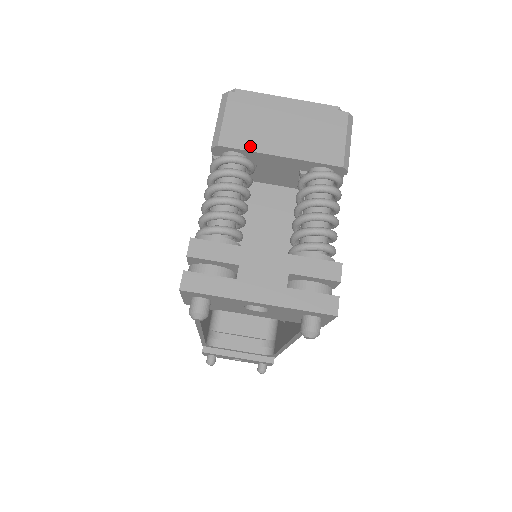
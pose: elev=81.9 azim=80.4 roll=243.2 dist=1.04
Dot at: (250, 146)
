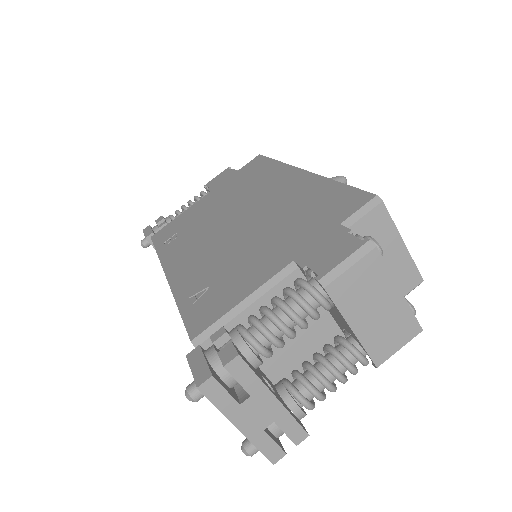
Dot at: (343, 307)
